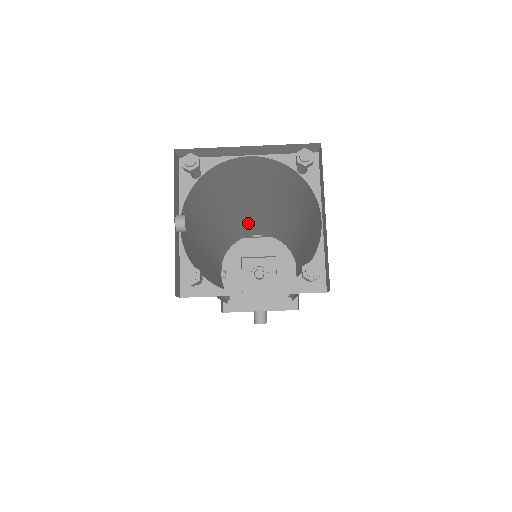
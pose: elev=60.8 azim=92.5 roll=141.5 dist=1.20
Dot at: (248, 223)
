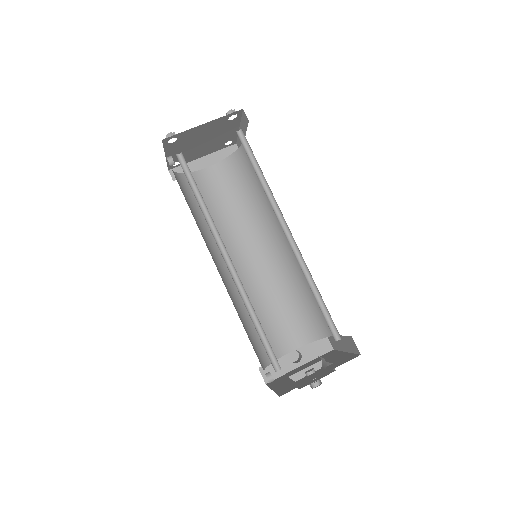
Dot at: (264, 306)
